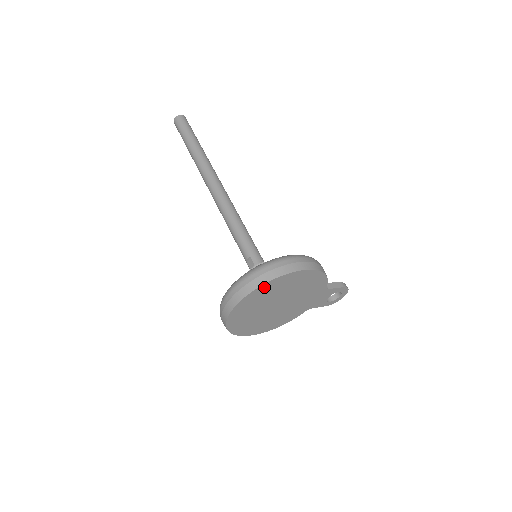
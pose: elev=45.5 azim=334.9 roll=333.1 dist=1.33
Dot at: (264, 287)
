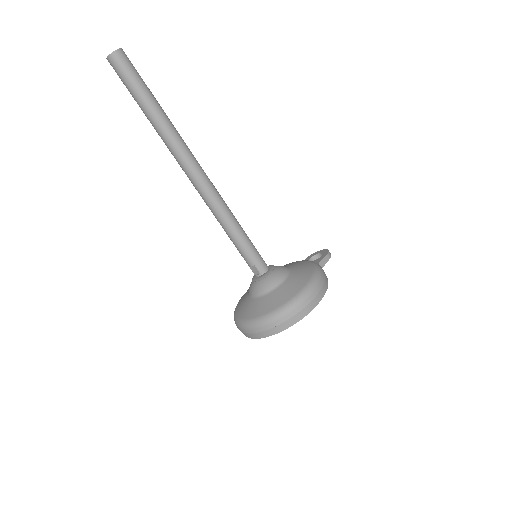
Dot at: (288, 325)
